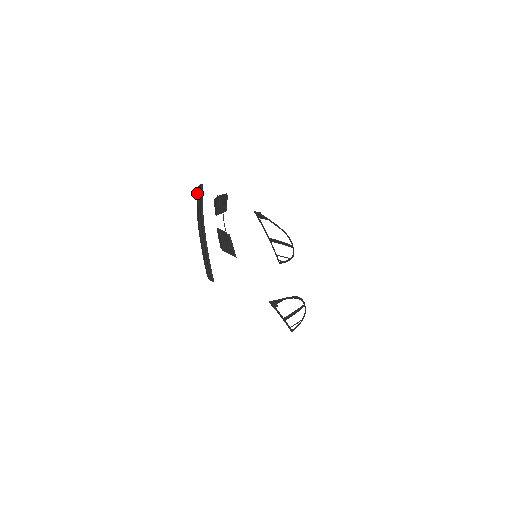
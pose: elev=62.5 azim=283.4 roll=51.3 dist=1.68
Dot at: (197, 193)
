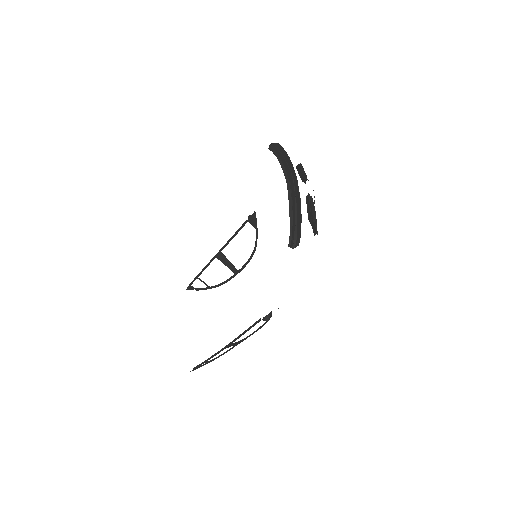
Dot at: (276, 148)
